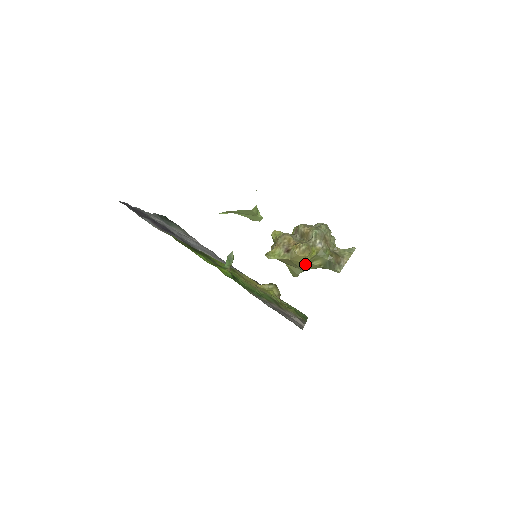
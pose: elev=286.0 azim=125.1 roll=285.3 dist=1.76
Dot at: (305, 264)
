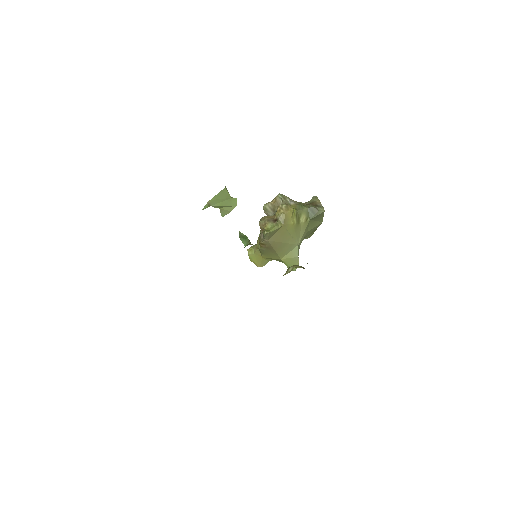
Dot at: (296, 227)
